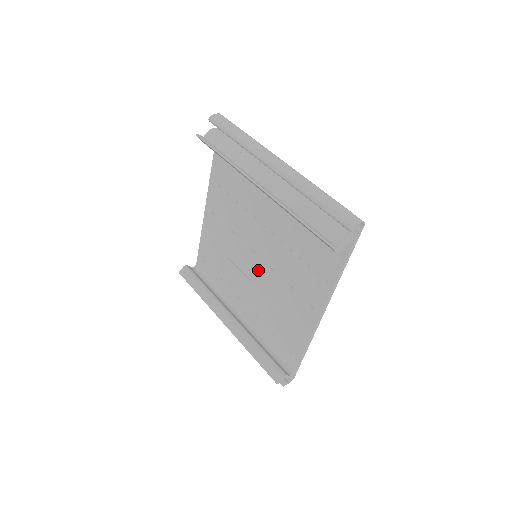
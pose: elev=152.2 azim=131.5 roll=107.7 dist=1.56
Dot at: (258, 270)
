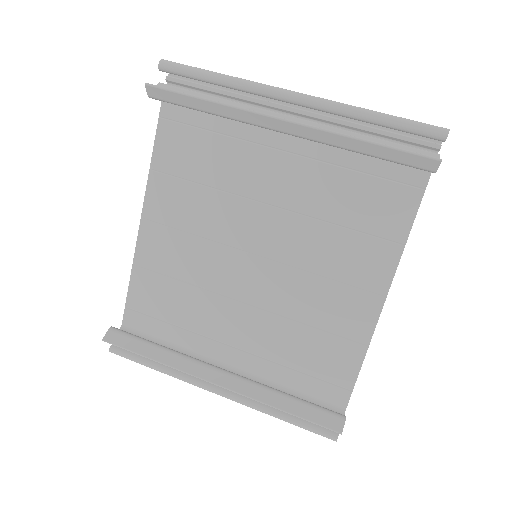
Dot at: (260, 278)
